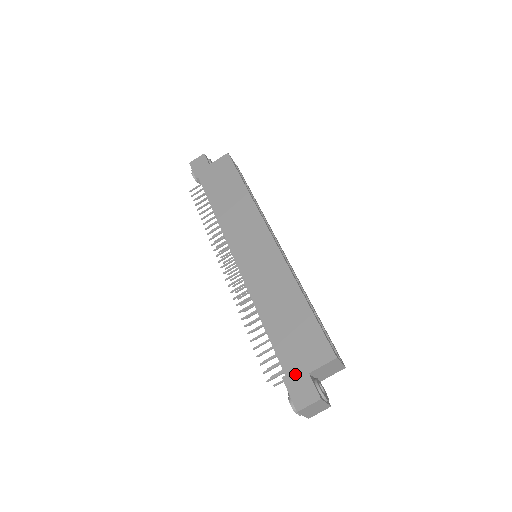
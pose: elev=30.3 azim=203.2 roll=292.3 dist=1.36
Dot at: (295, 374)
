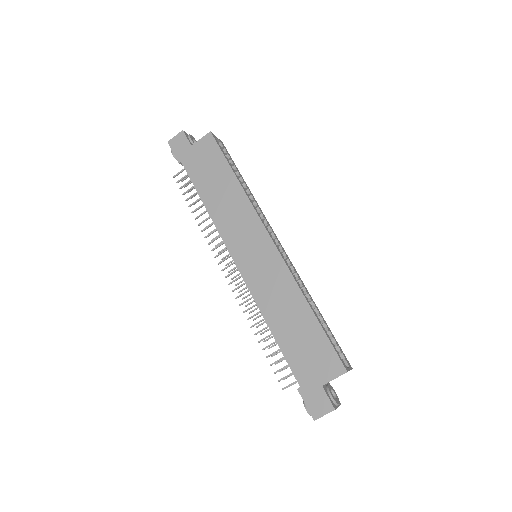
Dot at: (309, 386)
